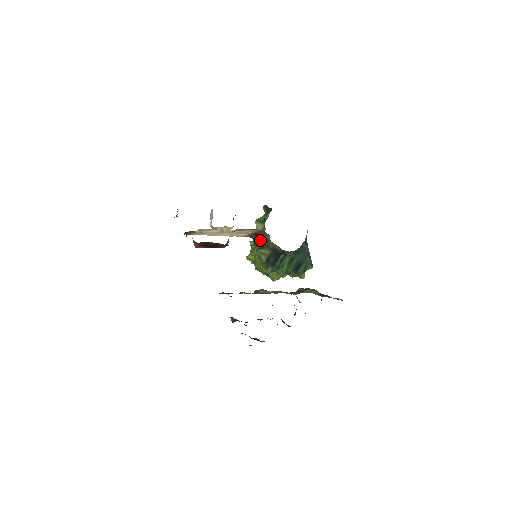
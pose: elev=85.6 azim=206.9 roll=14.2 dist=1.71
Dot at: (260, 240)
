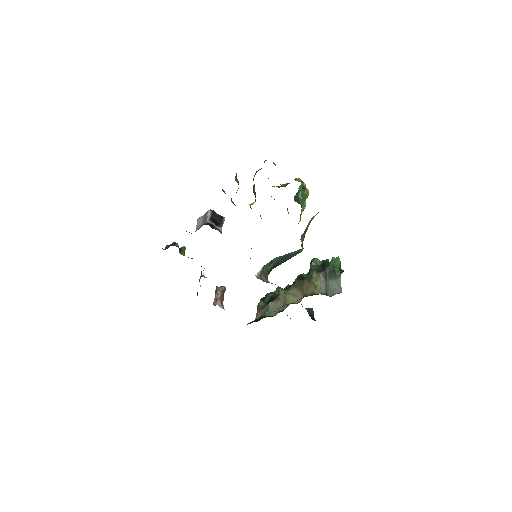
Dot at: occluded
